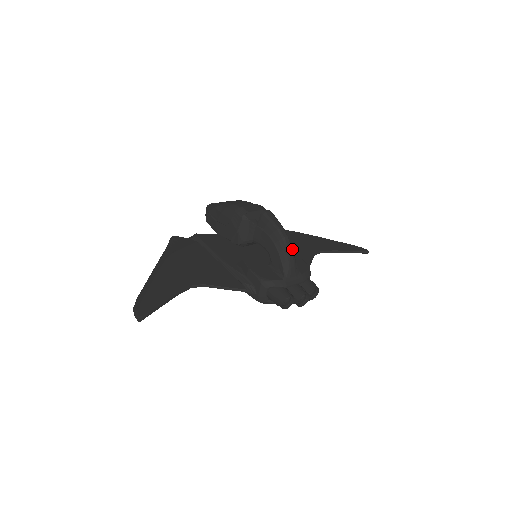
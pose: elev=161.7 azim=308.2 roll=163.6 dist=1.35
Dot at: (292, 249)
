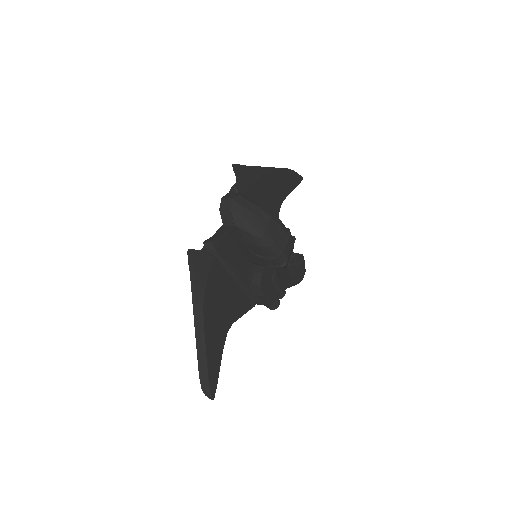
Dot at: occluded
